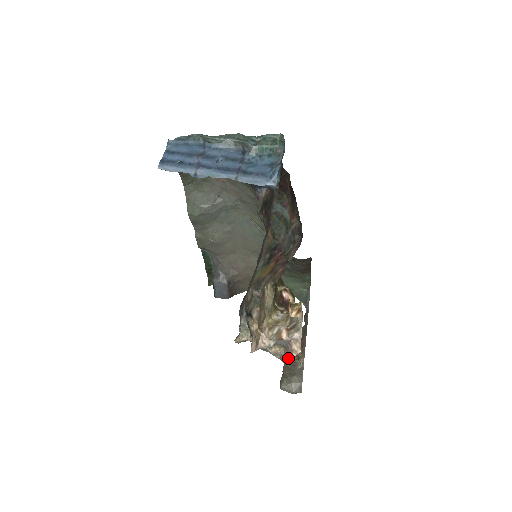
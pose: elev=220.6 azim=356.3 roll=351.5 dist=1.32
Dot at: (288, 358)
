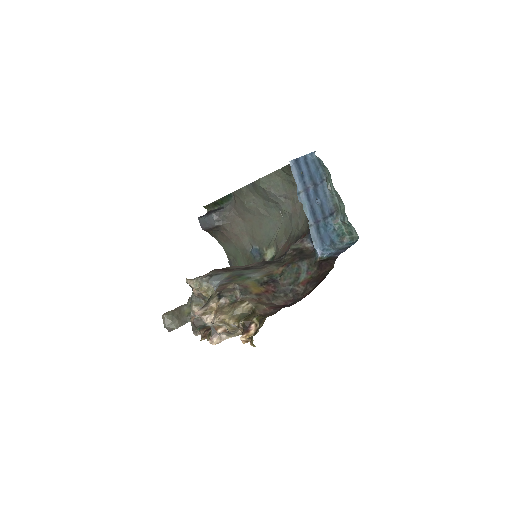
Dot at: (197, 324)
